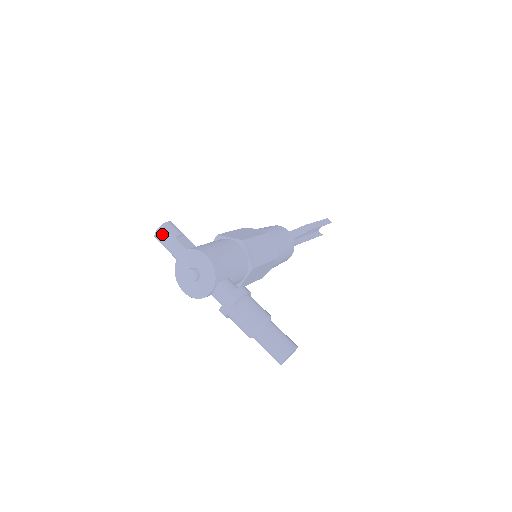
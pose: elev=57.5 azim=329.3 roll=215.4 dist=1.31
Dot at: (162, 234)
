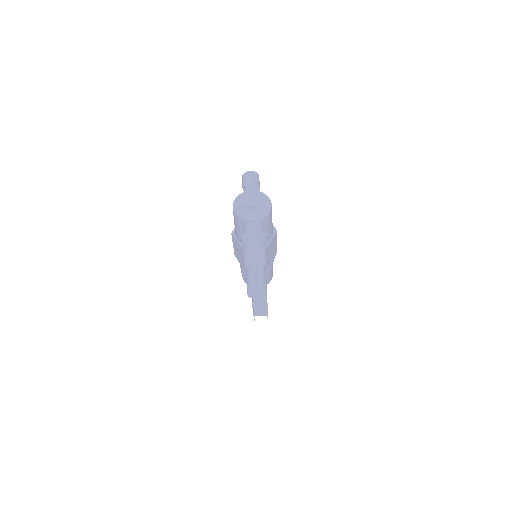
Dot at: (253, 175)
